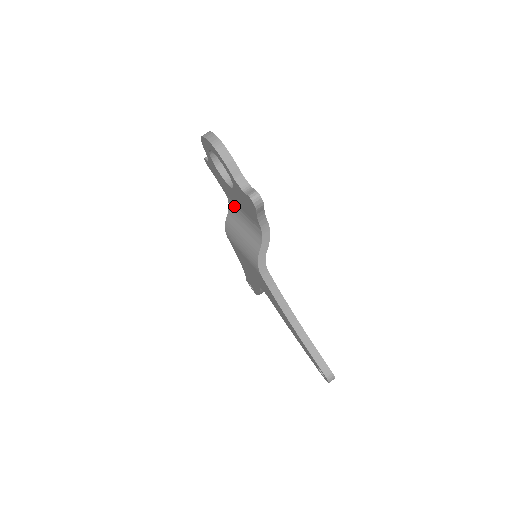
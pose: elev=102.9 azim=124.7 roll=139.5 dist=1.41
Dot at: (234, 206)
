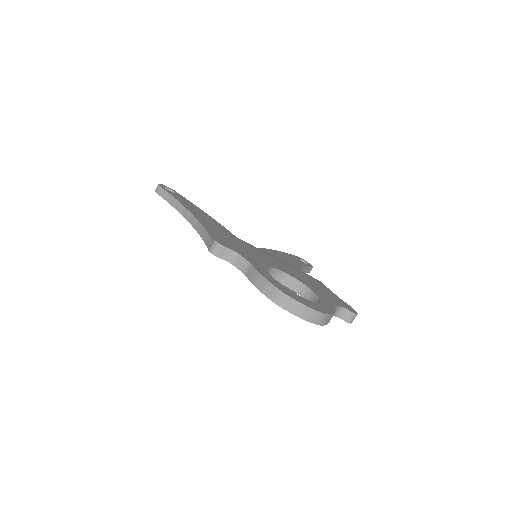
Dot at: occluded
